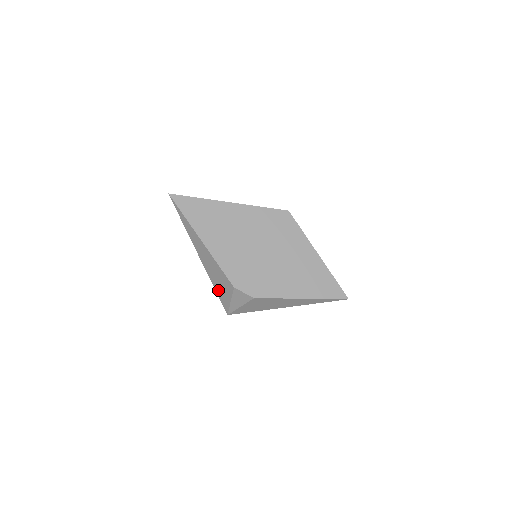
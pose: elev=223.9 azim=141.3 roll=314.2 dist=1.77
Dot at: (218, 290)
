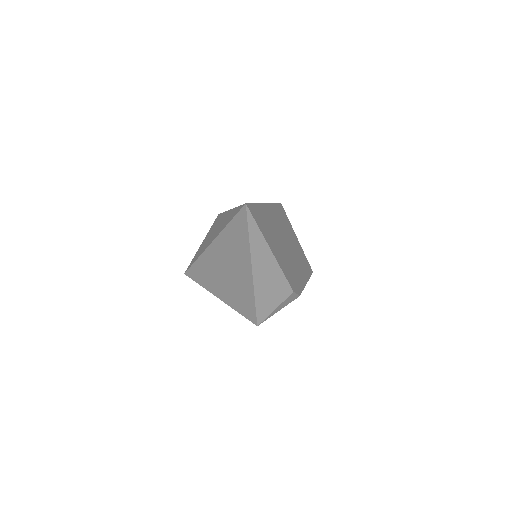
Dot at: (261, 302)
